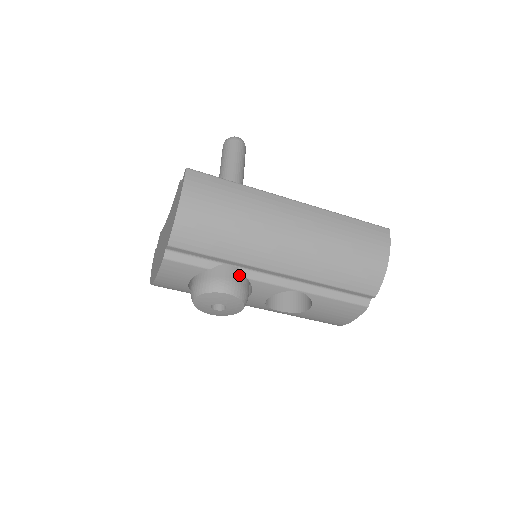
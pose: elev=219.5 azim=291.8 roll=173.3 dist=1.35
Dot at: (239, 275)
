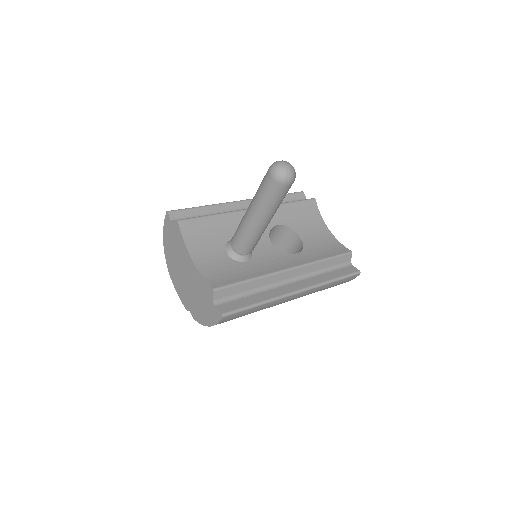
Dot at: occluded
